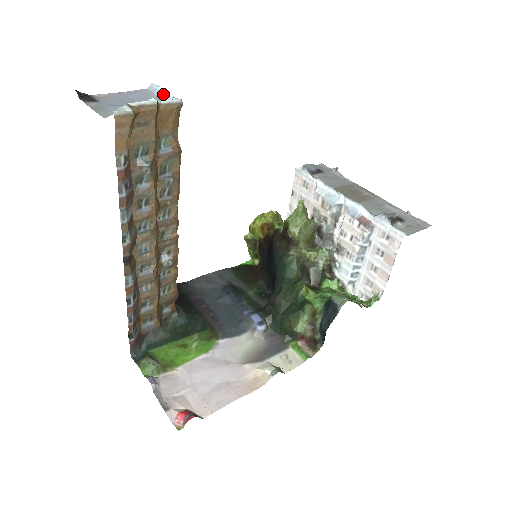
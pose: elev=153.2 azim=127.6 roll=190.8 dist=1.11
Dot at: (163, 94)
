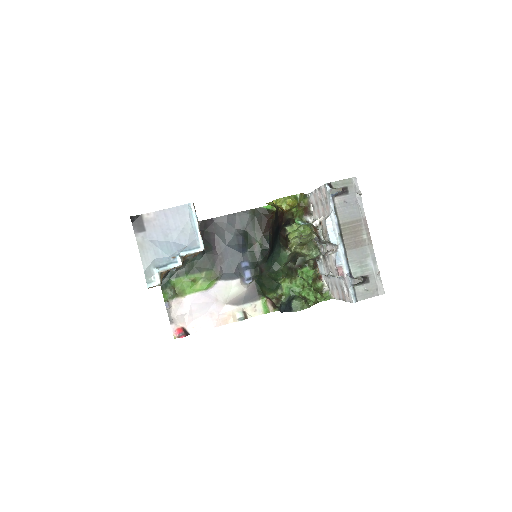
Dot at: (195, 227)
